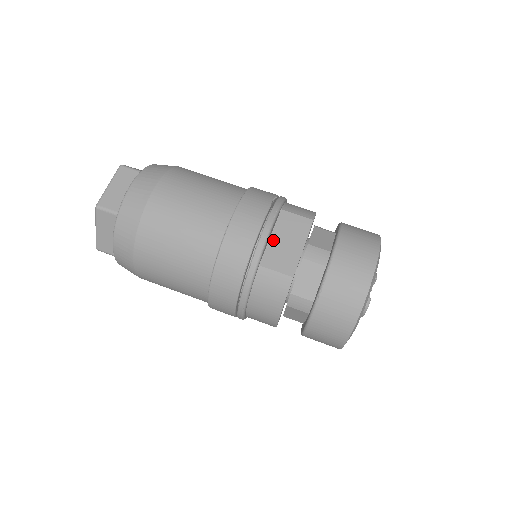
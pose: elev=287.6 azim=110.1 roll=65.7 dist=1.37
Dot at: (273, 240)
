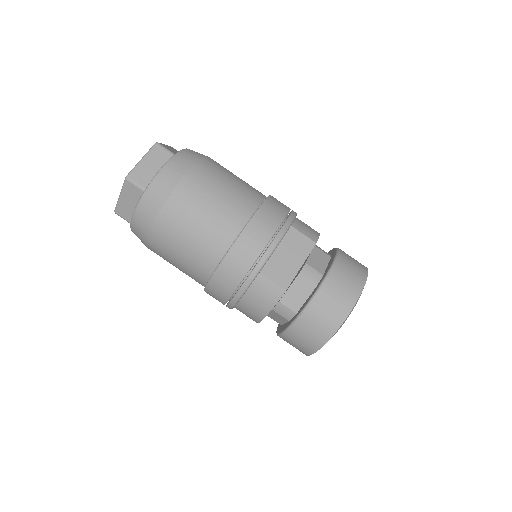
Dot at: (277, 252)
